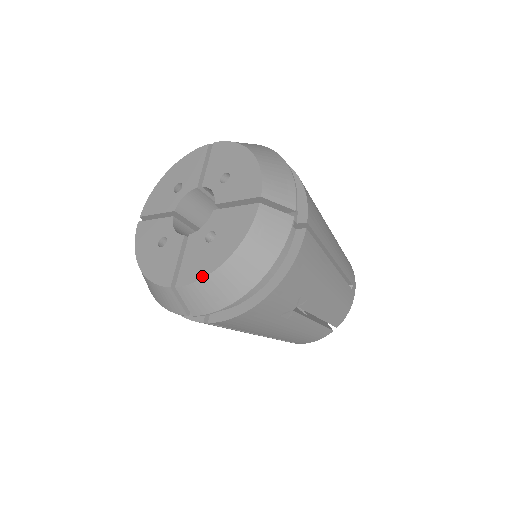
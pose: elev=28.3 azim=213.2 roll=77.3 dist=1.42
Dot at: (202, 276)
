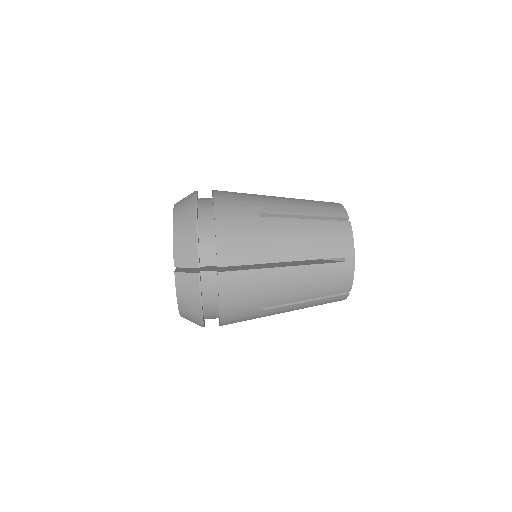
Dot at: occluded
